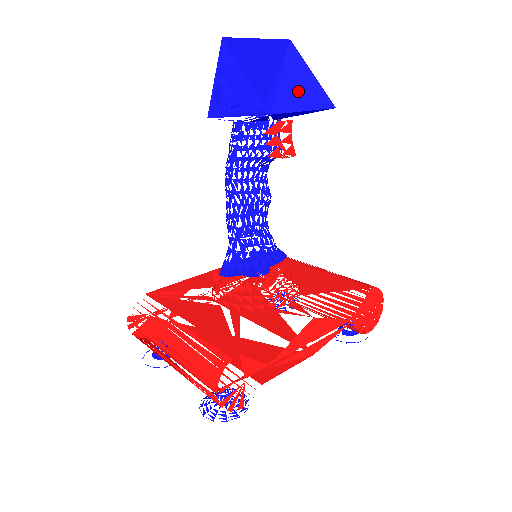
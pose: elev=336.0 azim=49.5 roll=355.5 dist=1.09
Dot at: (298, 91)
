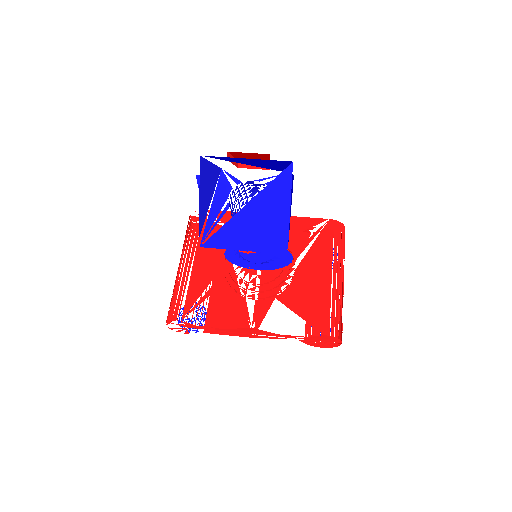
Dot at: (251, 228)
